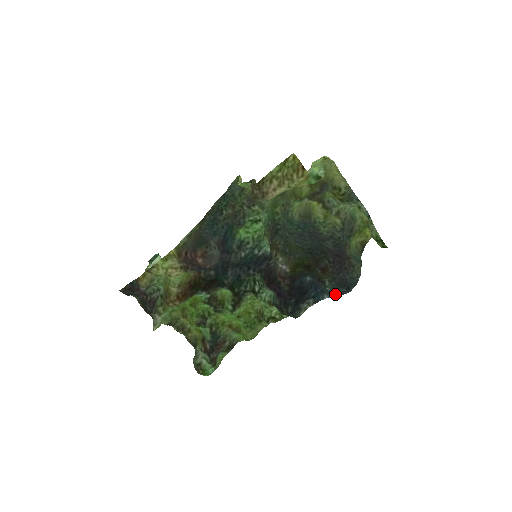
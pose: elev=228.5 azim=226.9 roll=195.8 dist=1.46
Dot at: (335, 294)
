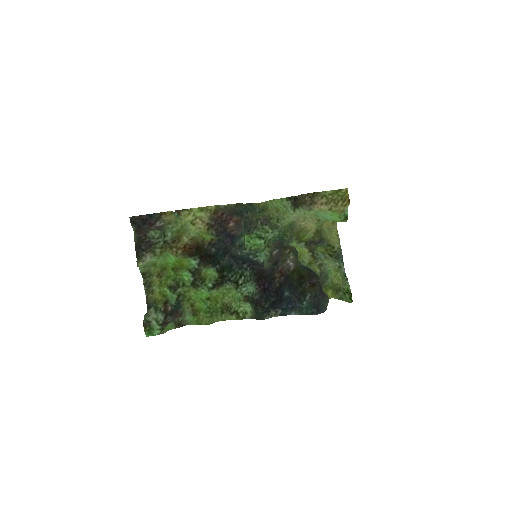
Dot at: (305, 312)
